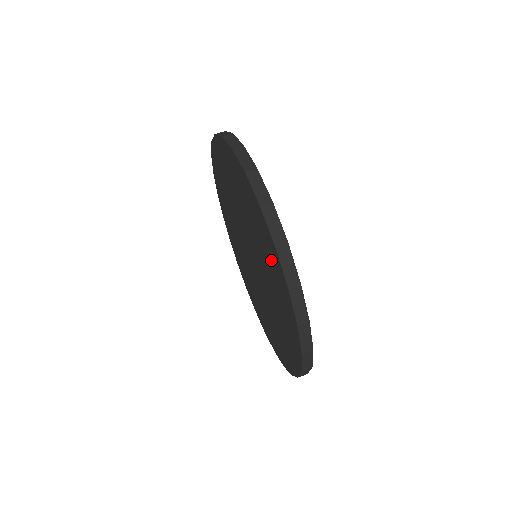
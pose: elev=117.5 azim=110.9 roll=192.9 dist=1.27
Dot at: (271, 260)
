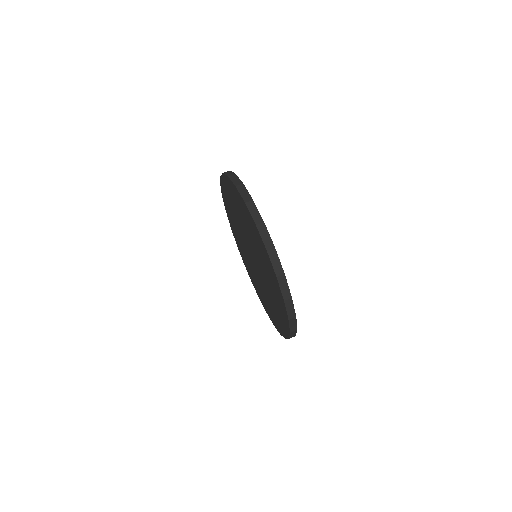
Dot at: (249, 223)
